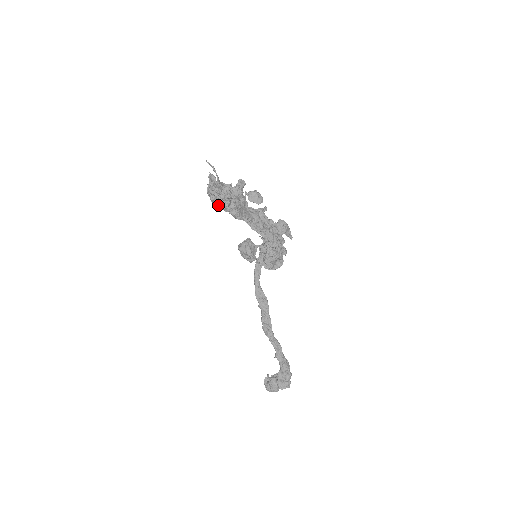
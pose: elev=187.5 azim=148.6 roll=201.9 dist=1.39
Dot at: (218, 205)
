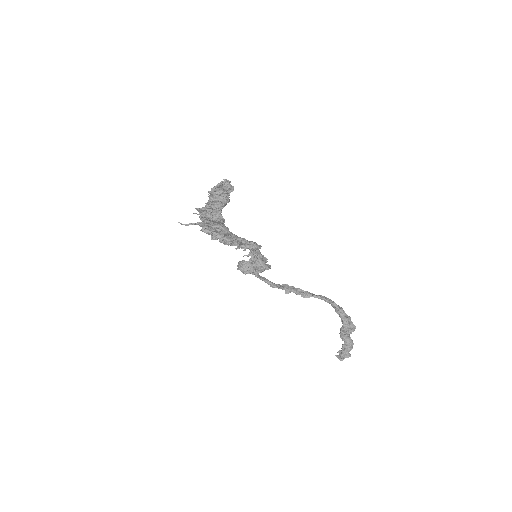
Dot at: (217, 217)
